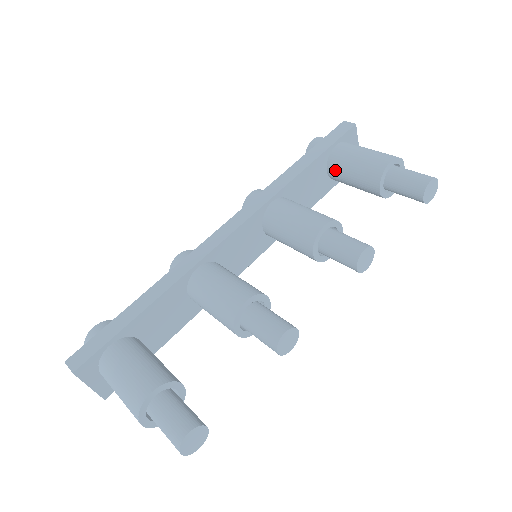
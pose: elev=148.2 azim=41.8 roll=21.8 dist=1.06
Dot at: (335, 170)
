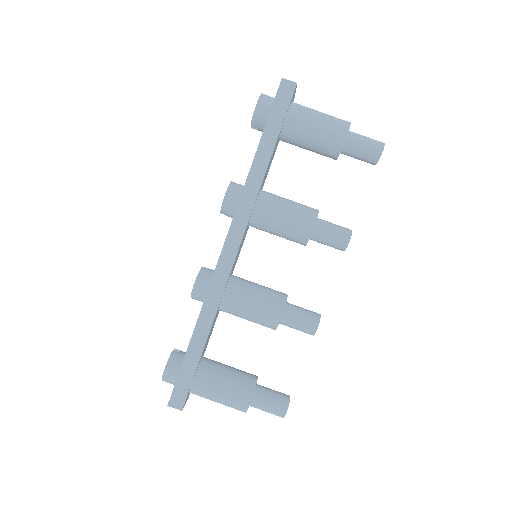
Dot at: (289, 141)
